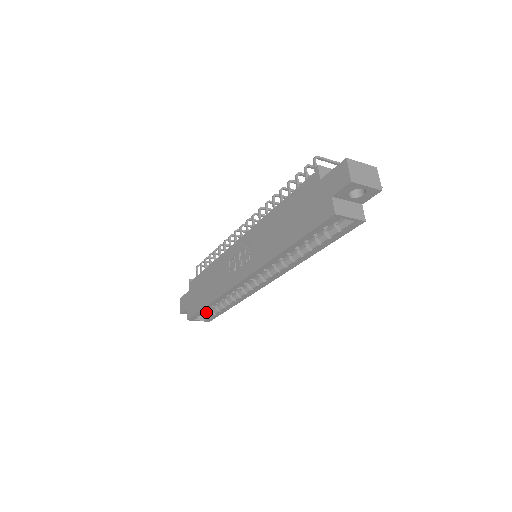
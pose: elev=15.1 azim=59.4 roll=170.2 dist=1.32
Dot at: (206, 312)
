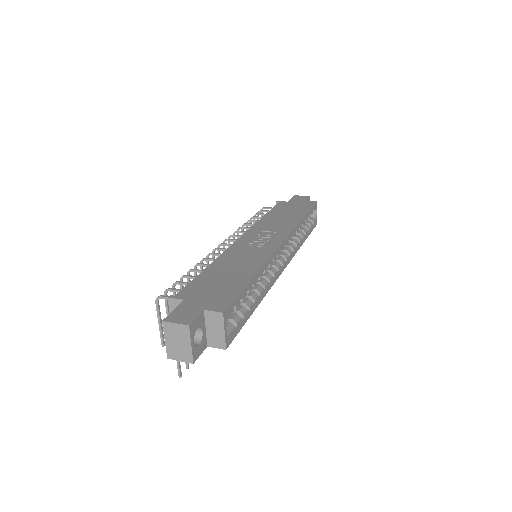
Dot at: (226, 321)
